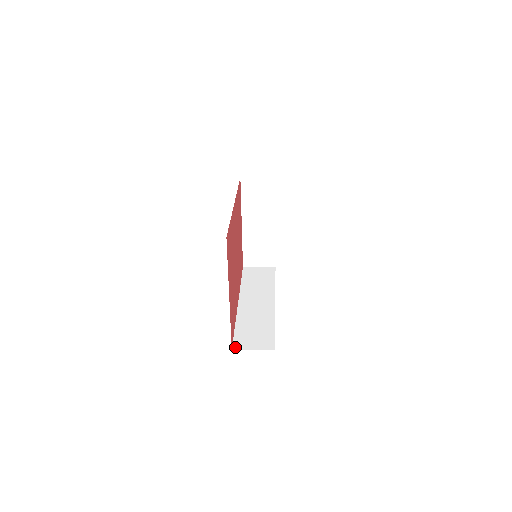
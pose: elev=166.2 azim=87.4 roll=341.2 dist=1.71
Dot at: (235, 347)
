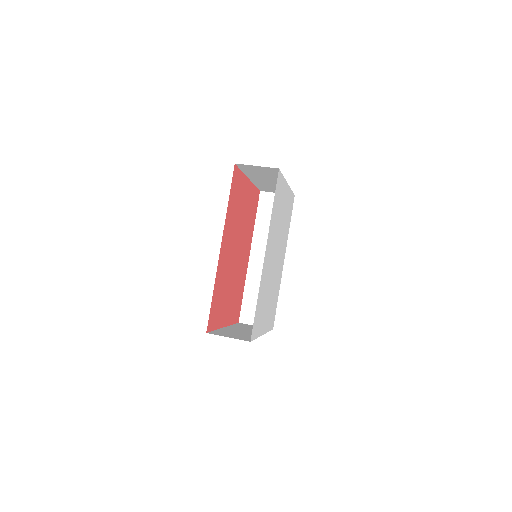
Dot at: (241, 320)
